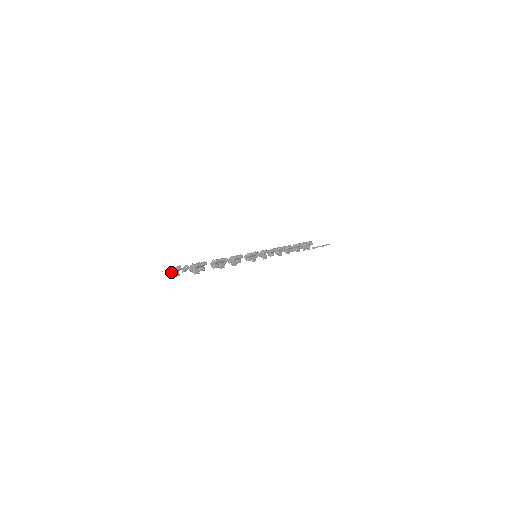
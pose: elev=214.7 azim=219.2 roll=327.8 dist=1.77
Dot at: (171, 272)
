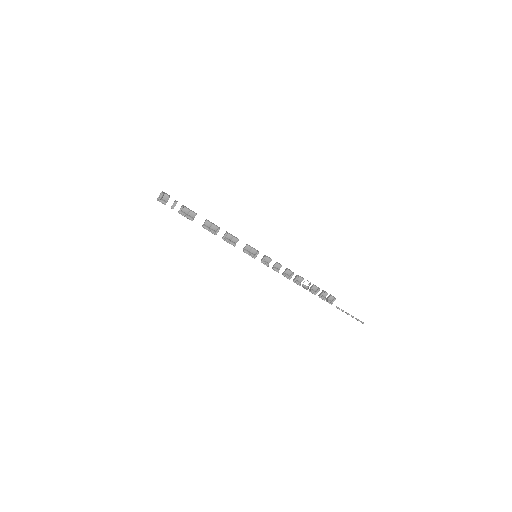
Dot at: (159, 195)
